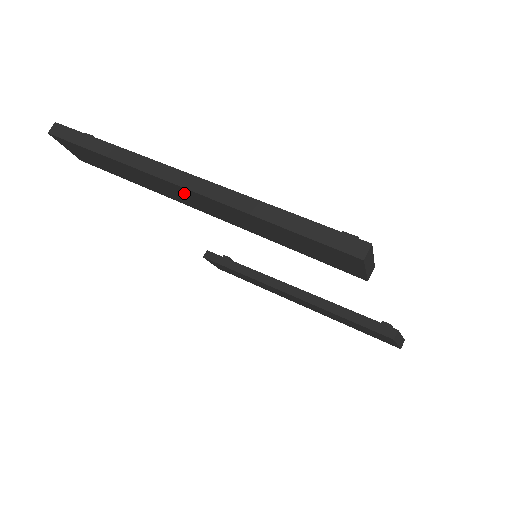
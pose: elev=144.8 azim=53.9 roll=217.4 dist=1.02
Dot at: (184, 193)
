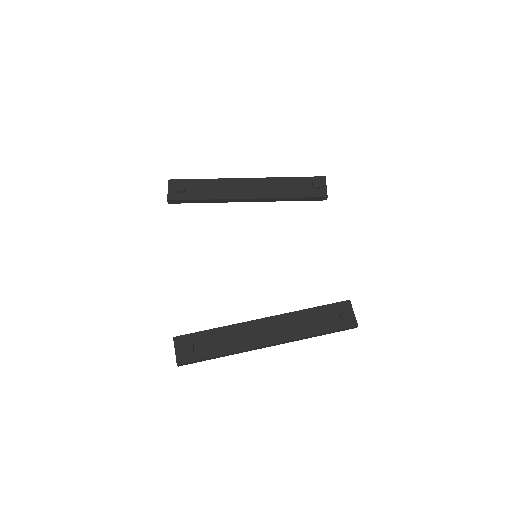
Dot at: occluded
